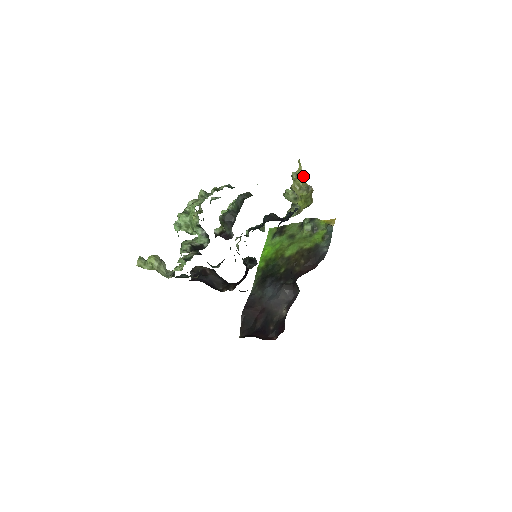
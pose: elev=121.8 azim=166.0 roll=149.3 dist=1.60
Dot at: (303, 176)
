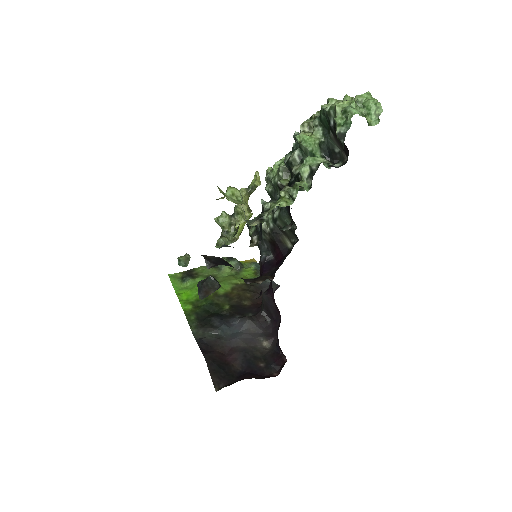
Dot at: occluded
